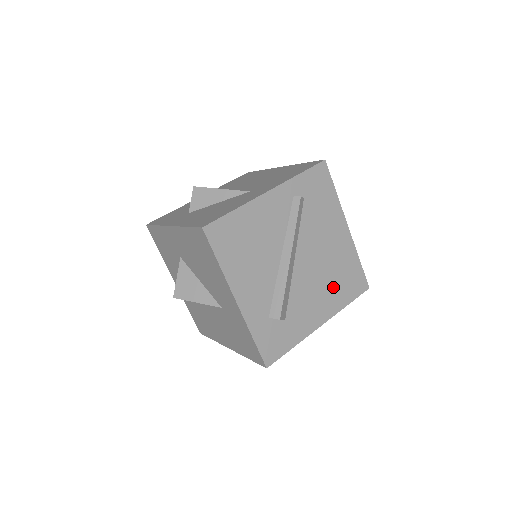
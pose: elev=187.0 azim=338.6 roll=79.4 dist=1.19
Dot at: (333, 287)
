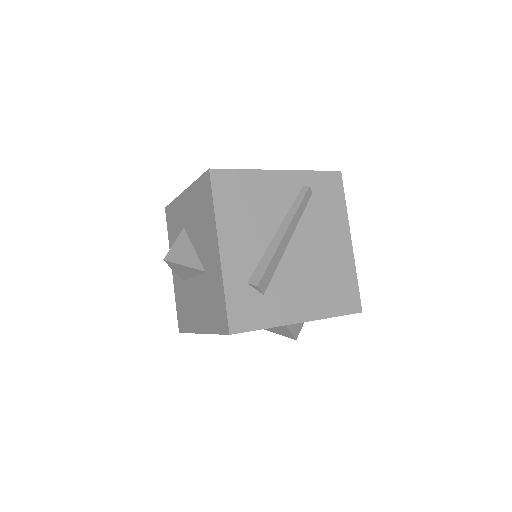
Dot at: (323, 290)
